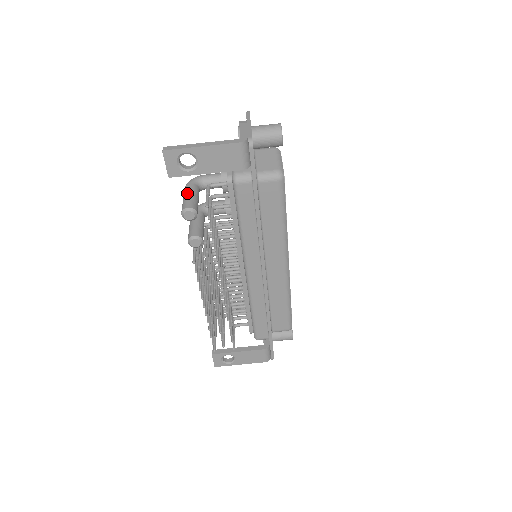
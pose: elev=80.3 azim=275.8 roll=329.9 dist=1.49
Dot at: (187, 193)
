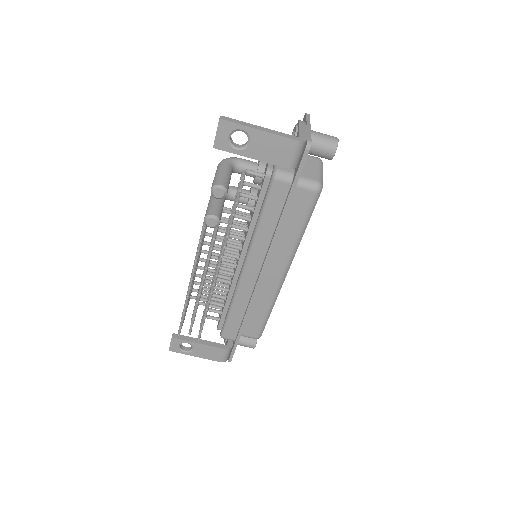
Dot at: (222, 170)
